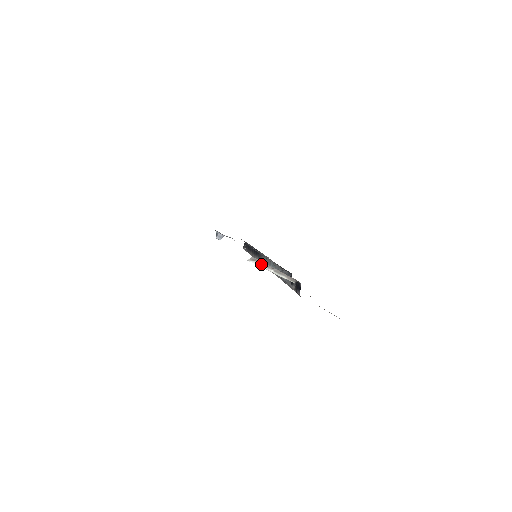
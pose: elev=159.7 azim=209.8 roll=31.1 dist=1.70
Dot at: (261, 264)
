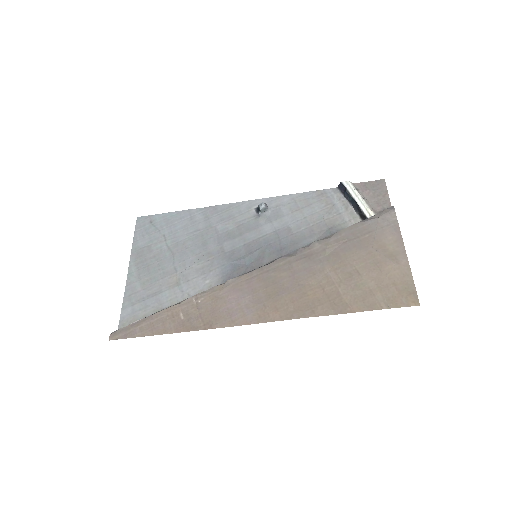
Dot at: (357, 190)
